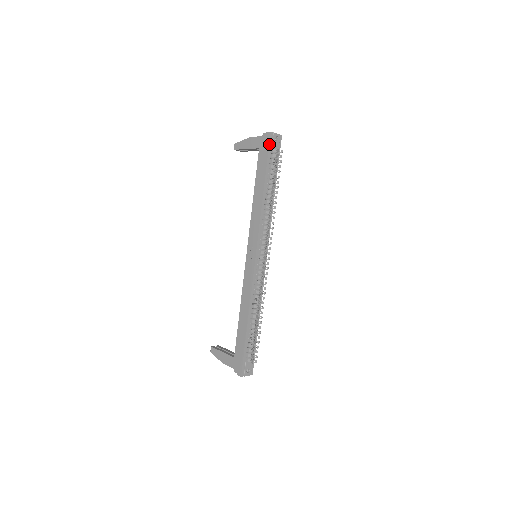
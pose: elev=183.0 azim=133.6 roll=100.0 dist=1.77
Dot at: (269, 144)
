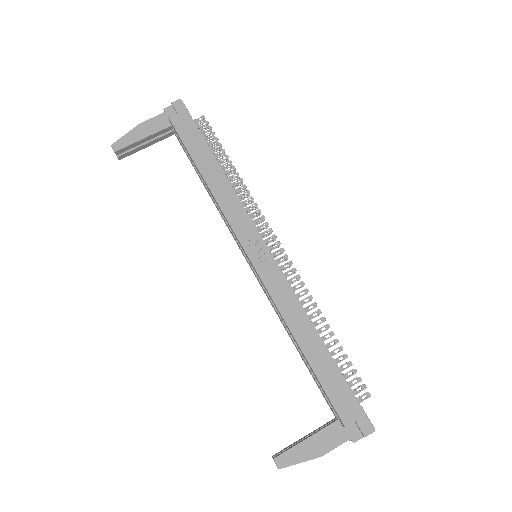
Dot at: (187, 112)
